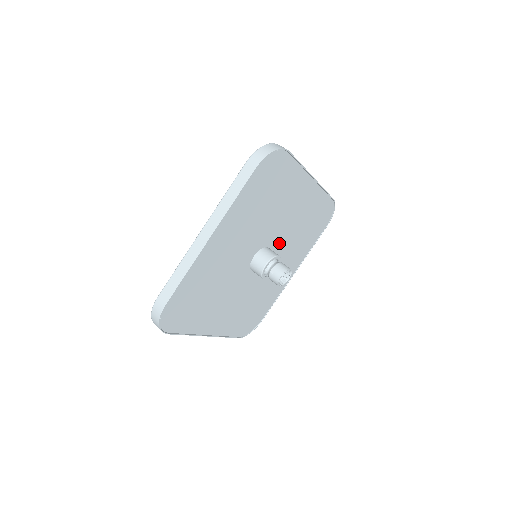
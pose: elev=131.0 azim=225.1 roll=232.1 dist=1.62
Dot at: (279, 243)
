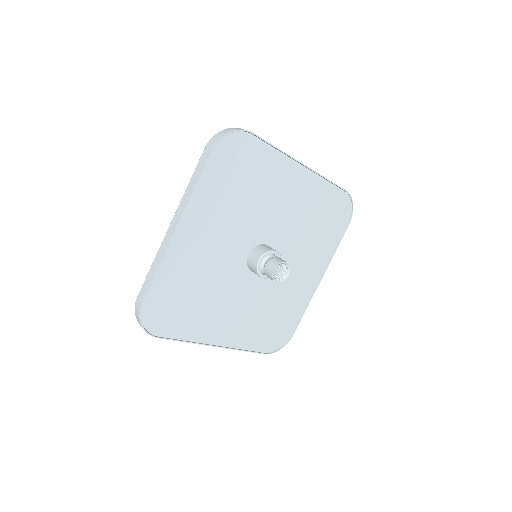
Dot at: (281, 241)
